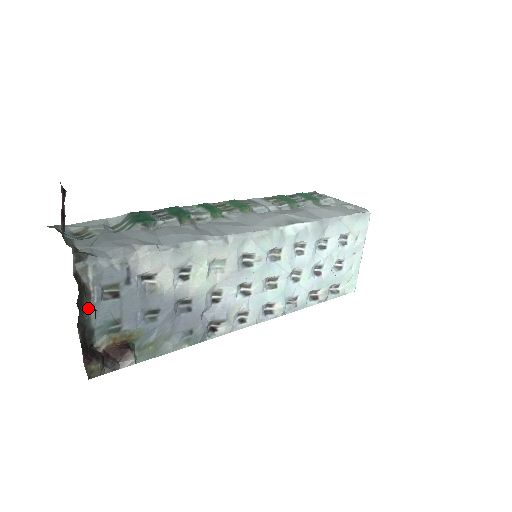
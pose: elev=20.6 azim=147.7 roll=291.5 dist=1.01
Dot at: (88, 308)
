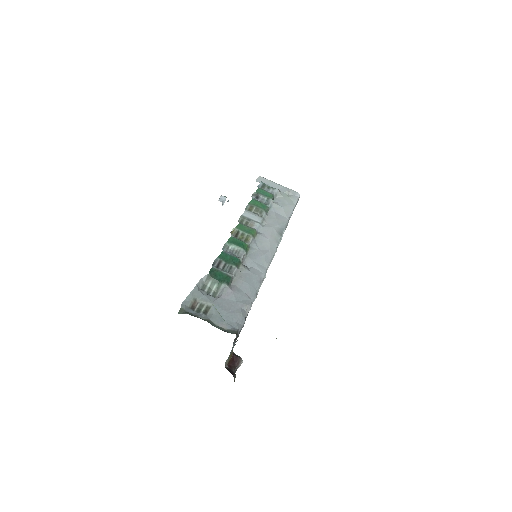
Dot at: occluded
